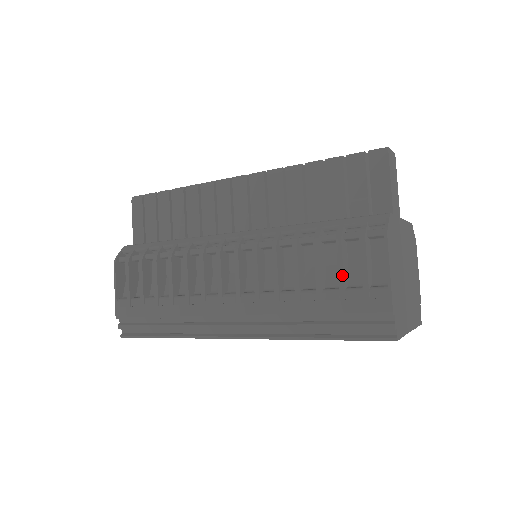
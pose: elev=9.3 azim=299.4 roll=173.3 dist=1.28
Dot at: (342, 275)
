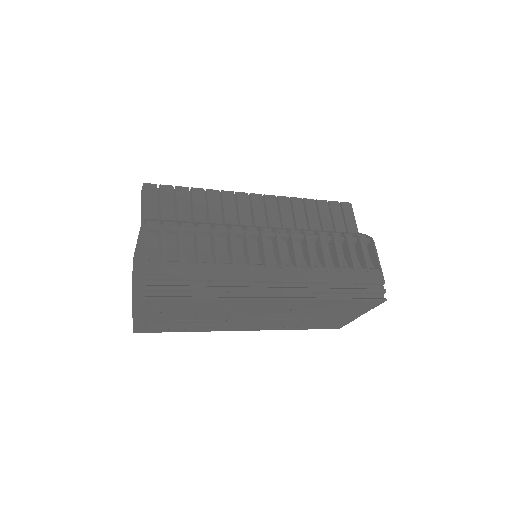
Dot at: (354, 259)
